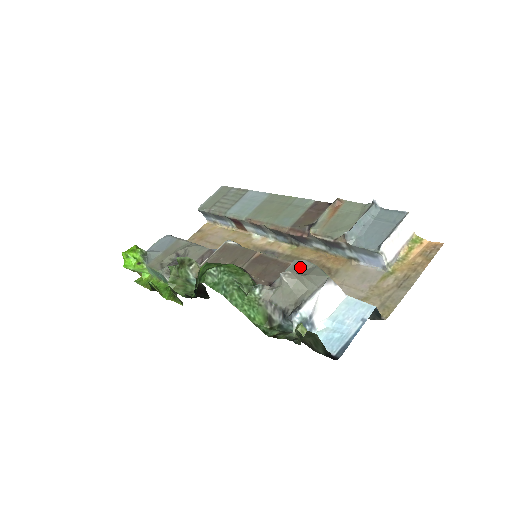
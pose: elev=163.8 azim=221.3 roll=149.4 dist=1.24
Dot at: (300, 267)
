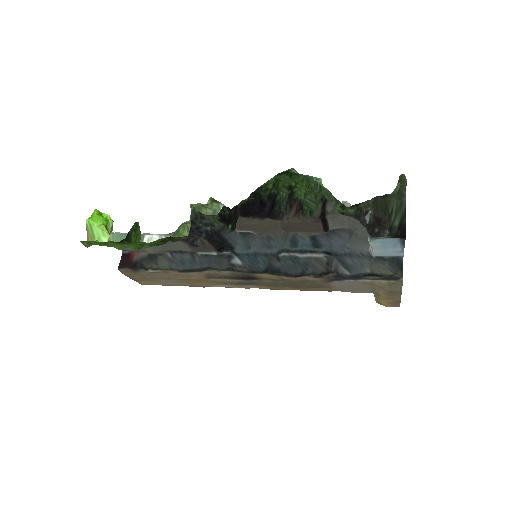
Dot at: (341, 224)
